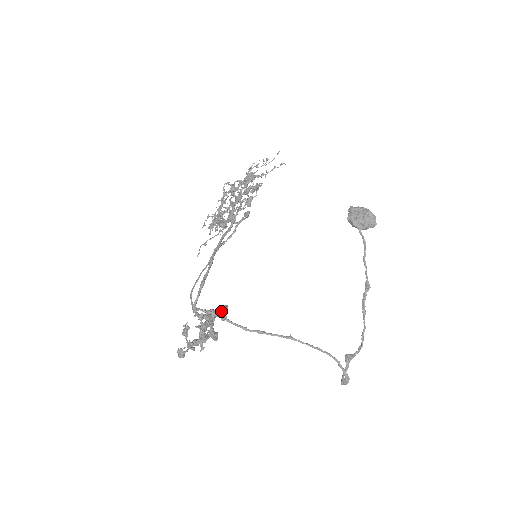
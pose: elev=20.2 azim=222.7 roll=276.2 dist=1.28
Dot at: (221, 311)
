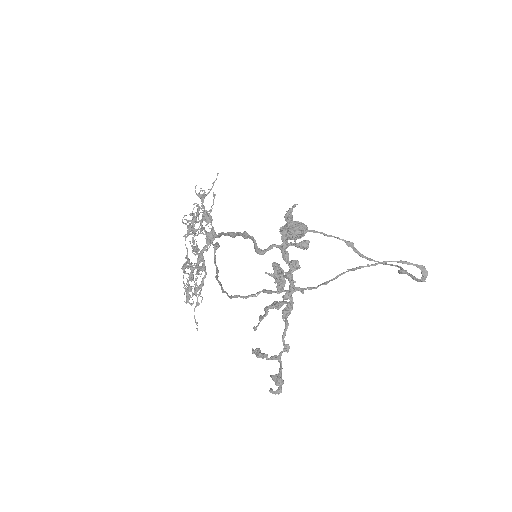
Dot at: (288, 219)
